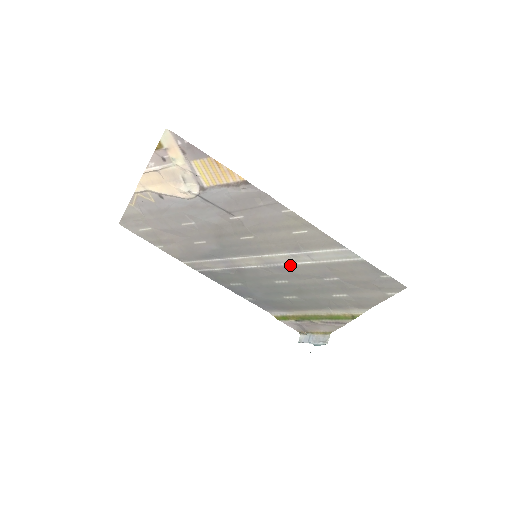
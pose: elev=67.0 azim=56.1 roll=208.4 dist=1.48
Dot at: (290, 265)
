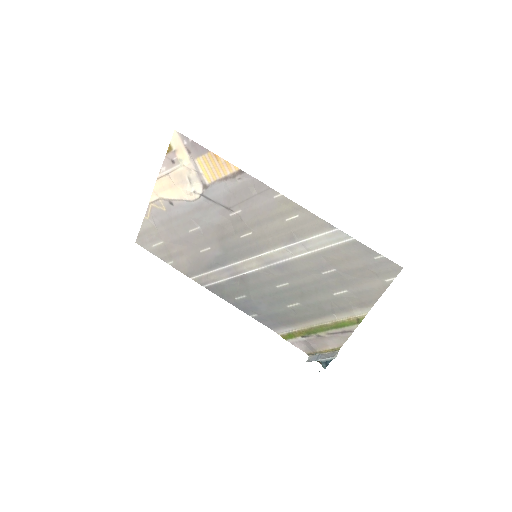
Dot at: (288, 261)
